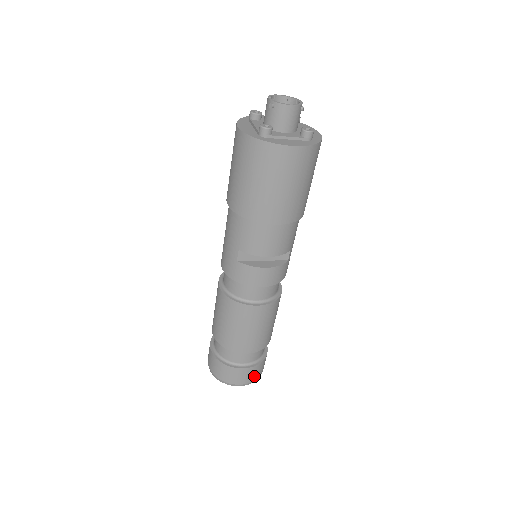
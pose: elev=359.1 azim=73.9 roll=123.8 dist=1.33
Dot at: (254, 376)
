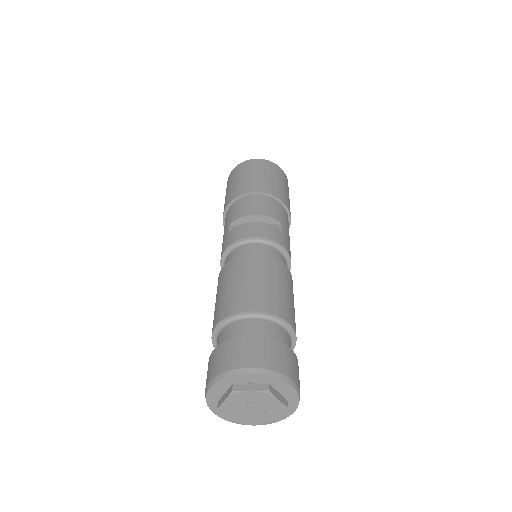
Dot at: (271, 360)
